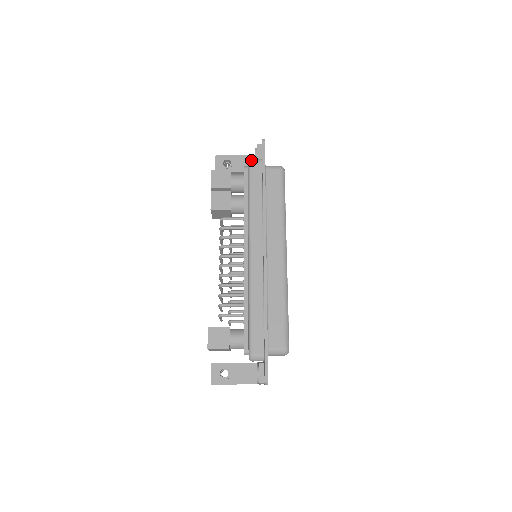
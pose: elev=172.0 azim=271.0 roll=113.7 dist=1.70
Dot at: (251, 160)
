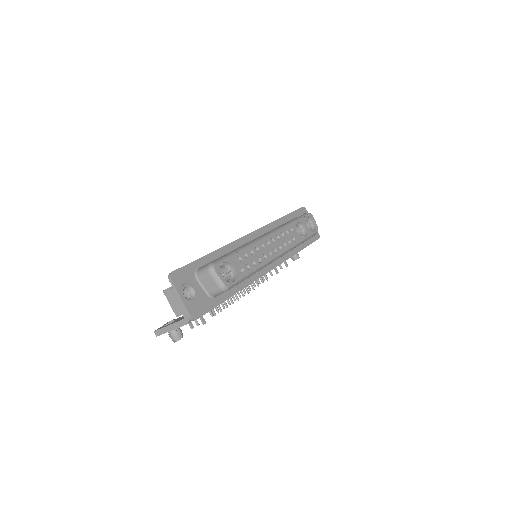
Dot at: occluded
